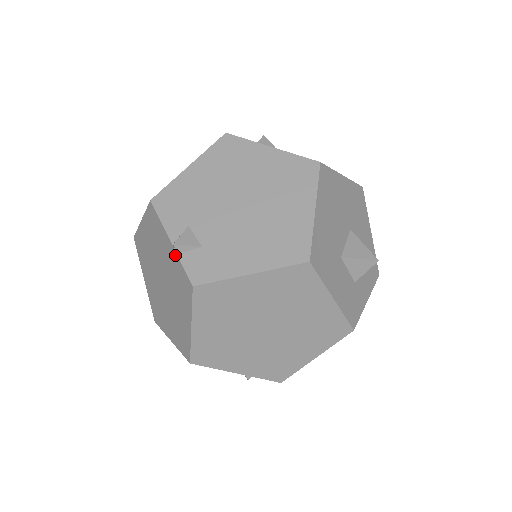
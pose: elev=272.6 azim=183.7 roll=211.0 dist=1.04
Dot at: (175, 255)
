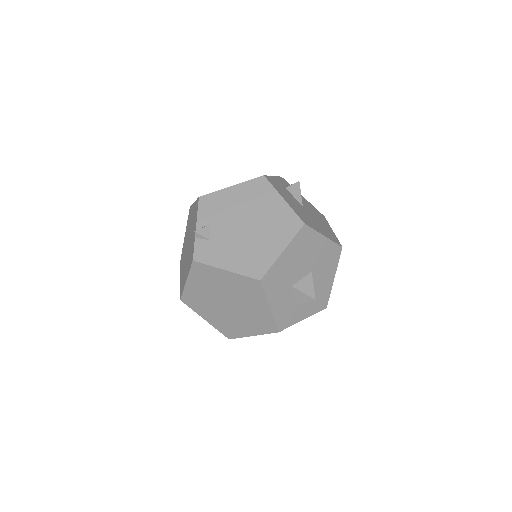
Dot at: (194, 237)
